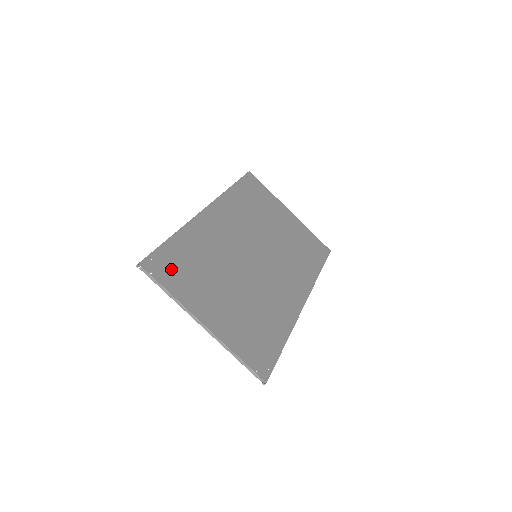
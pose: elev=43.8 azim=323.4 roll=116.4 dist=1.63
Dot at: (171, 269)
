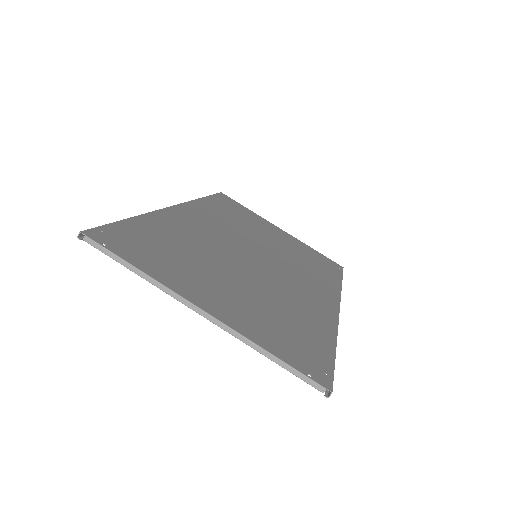
Dot at: (136, 246)
